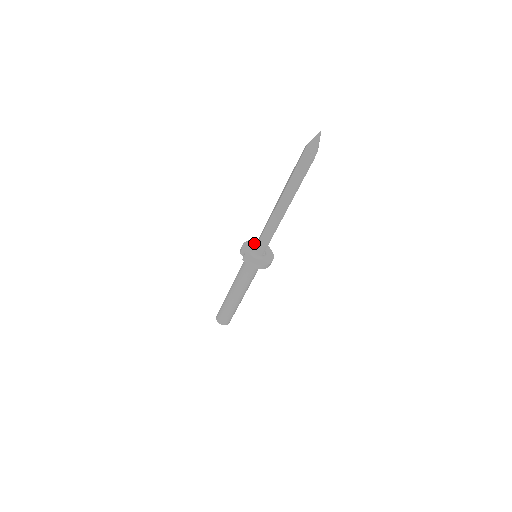
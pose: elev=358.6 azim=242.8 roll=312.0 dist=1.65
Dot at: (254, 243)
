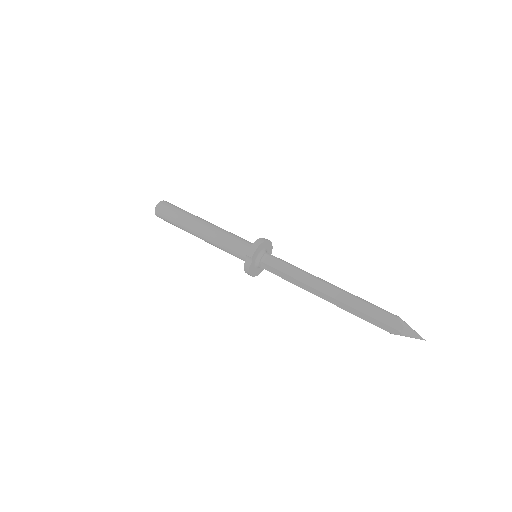
Dot at: (265, 245)
